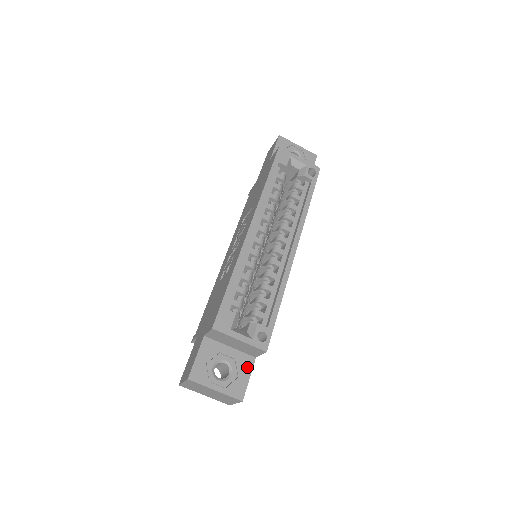
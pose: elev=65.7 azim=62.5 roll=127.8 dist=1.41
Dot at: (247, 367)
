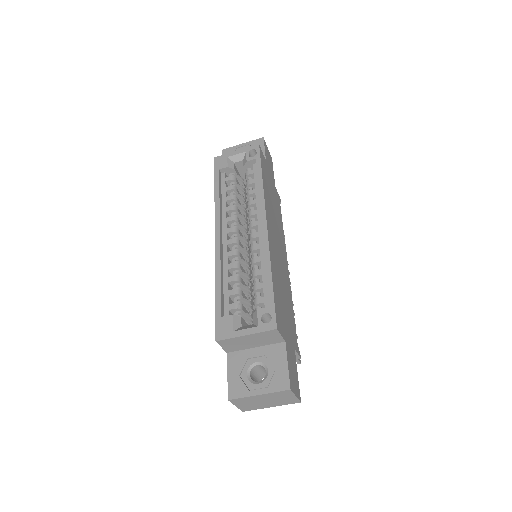
Dot at: (280, 355)
